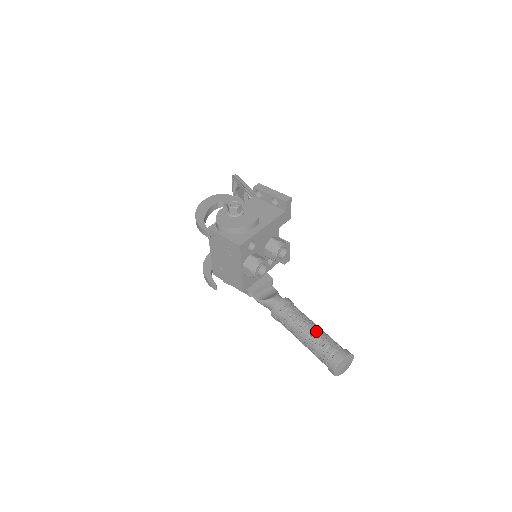
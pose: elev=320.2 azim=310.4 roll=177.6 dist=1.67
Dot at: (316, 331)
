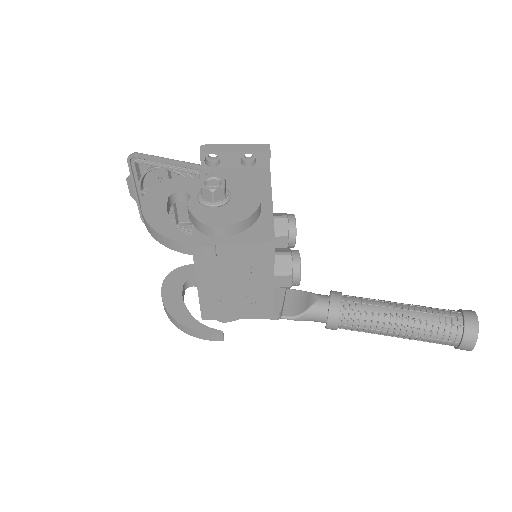
Dot at: (412, 309)
